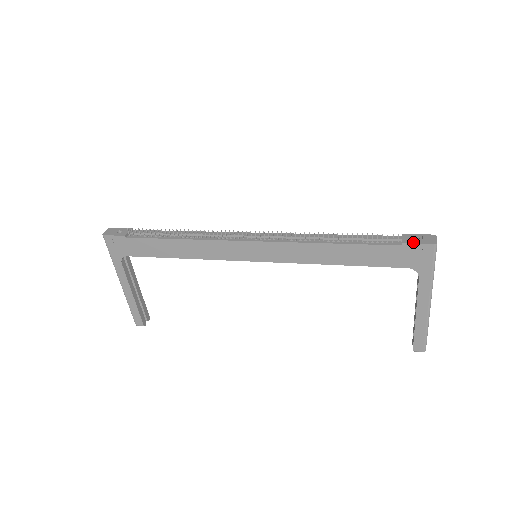
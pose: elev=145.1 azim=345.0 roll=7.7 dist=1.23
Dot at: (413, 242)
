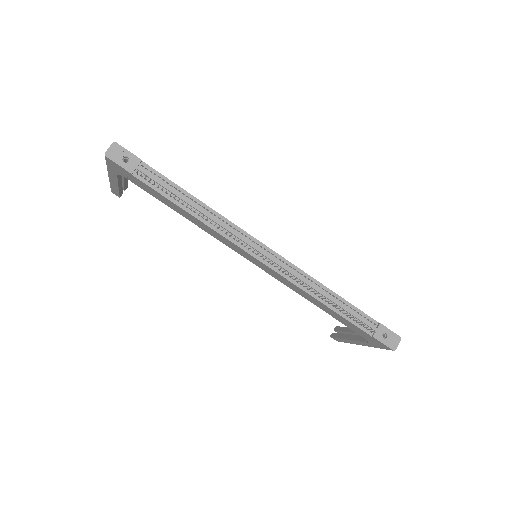
Dot at: (381, 340)
